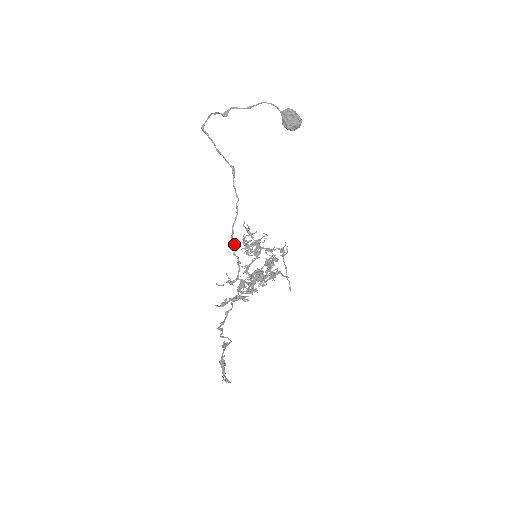
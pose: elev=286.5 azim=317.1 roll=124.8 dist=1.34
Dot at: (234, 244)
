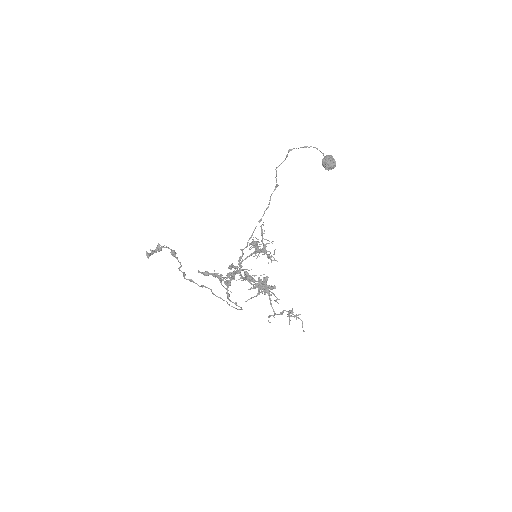
Dot at: occluded
